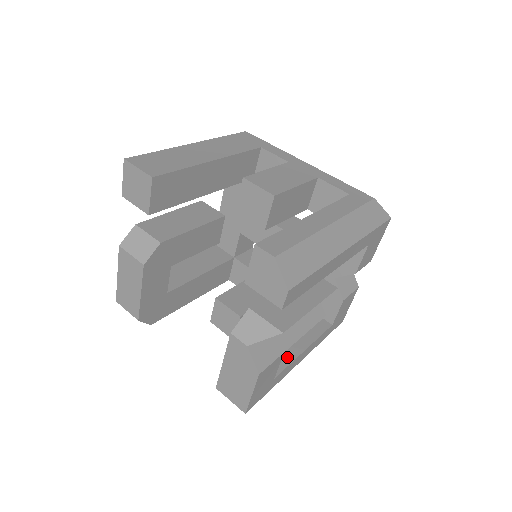
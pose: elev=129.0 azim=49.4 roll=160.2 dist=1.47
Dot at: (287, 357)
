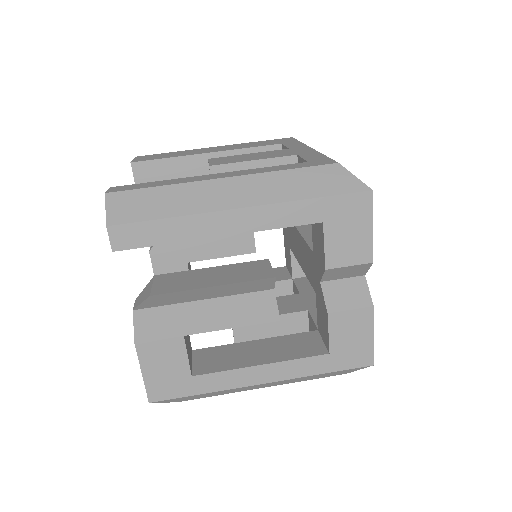
Dot at: (230, 364)
